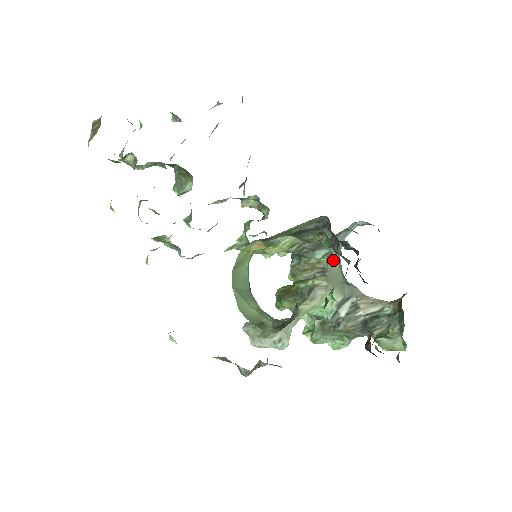
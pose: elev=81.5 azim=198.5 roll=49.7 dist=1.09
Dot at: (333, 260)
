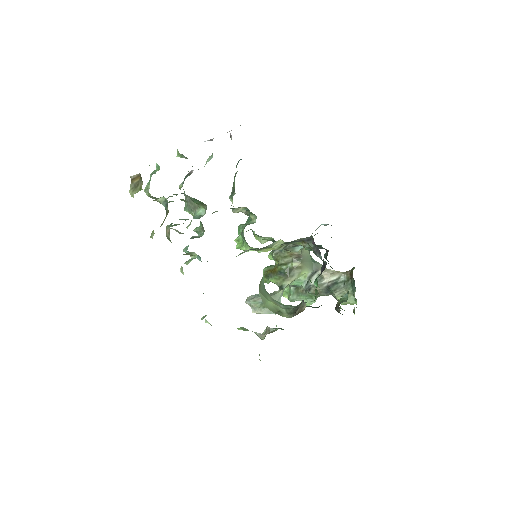
Dot at: occluded
